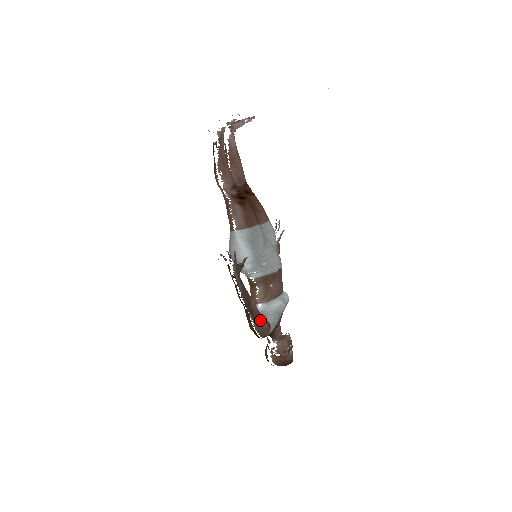
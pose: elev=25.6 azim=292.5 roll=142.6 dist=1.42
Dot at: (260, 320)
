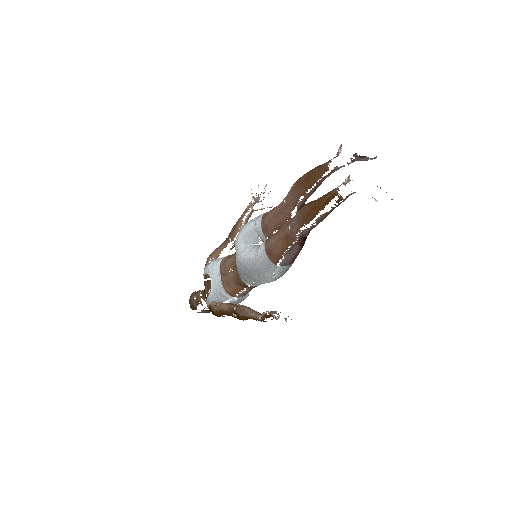
Dot at: occluded
